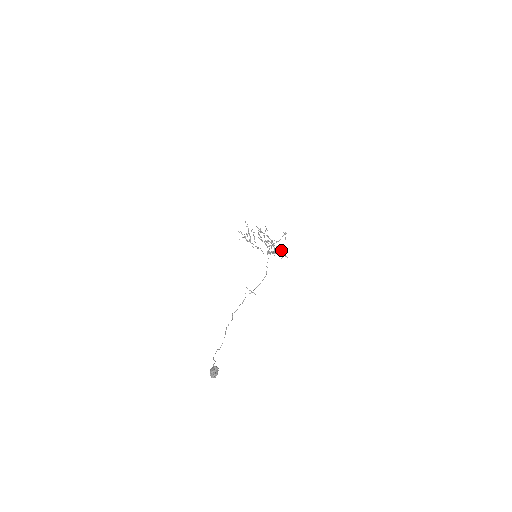
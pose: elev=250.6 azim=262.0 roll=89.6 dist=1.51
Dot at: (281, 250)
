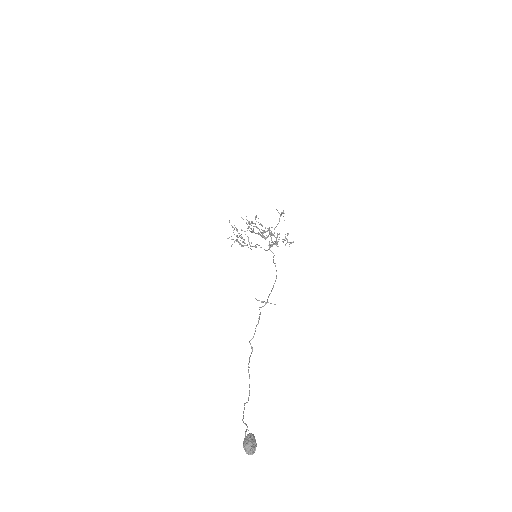
Dot at: occluded
